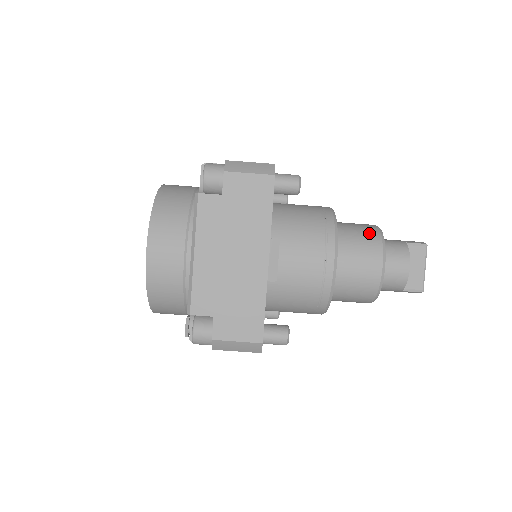
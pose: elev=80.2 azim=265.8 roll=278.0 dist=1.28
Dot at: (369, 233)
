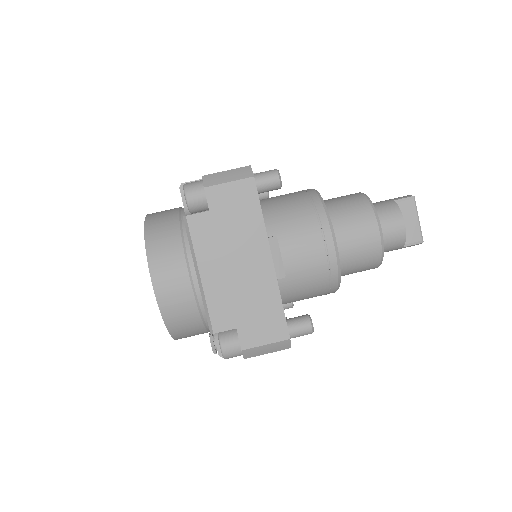
Dot at: (357, 203)
